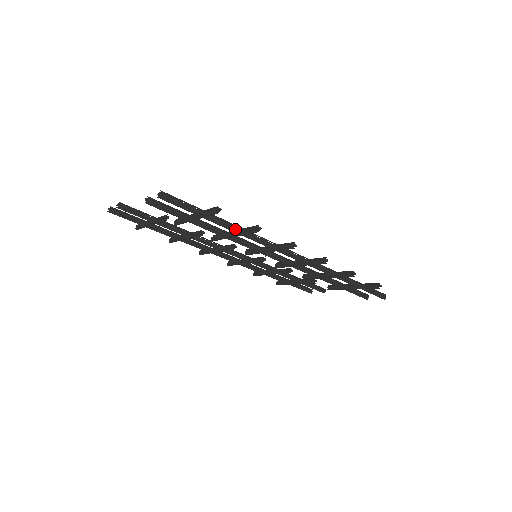
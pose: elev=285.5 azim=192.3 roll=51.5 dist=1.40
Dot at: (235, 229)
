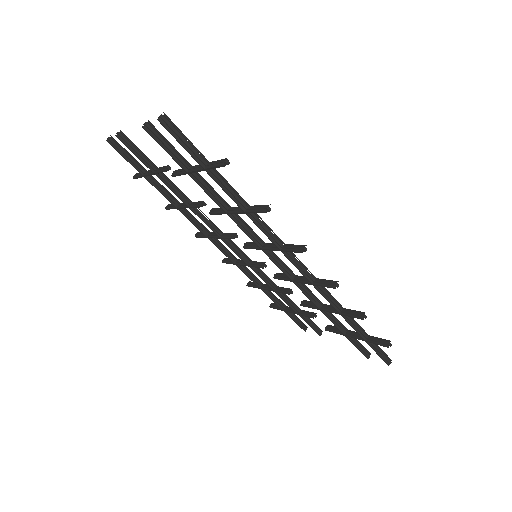
Dot at: (240, 202)
